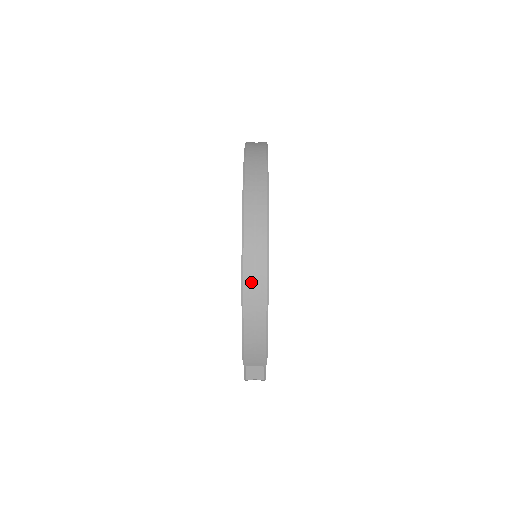
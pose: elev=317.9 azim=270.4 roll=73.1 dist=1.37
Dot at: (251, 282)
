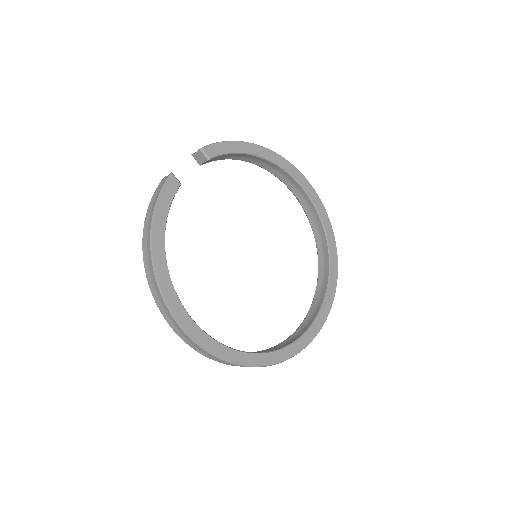
Dot at: occluded
